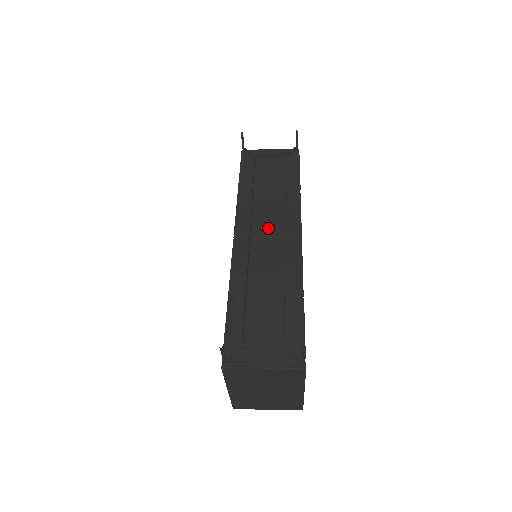
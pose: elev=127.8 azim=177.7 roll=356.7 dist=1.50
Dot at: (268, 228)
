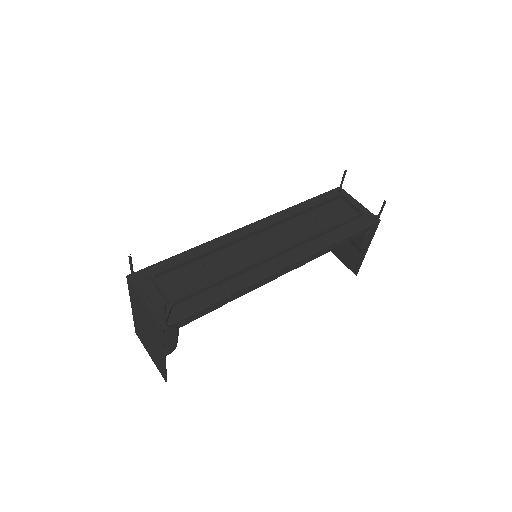
Dot at: (276, 240)
